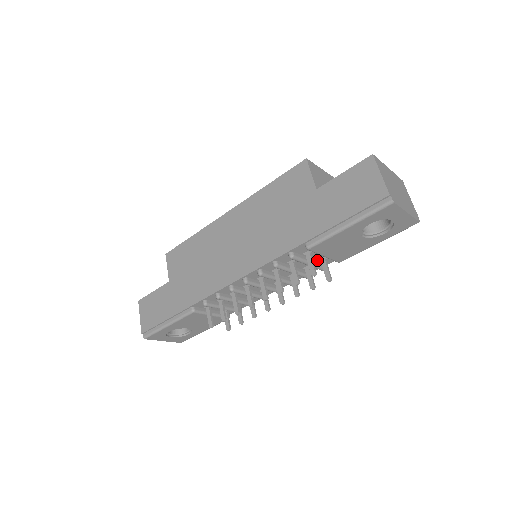
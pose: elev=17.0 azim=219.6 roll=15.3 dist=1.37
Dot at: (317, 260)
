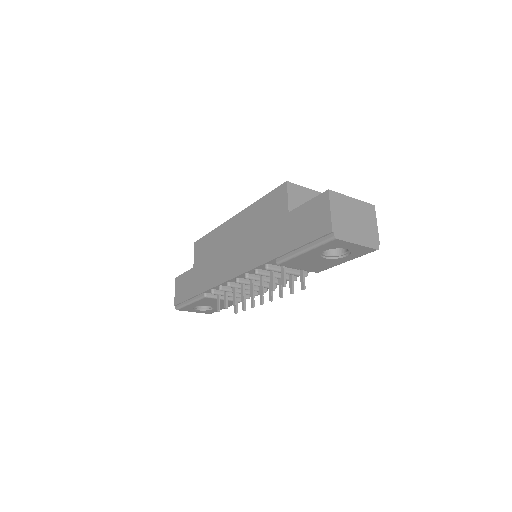
Dot at: (297, 269)
